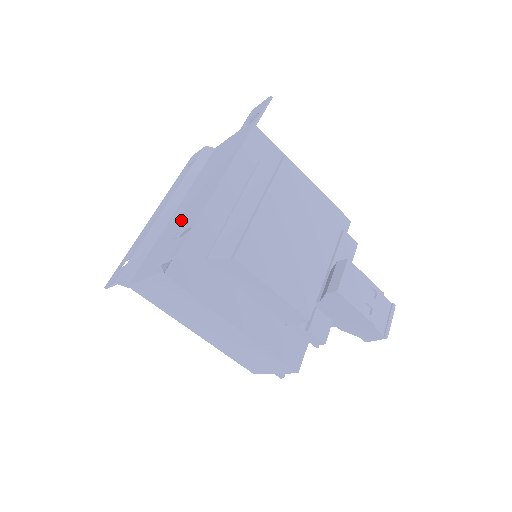
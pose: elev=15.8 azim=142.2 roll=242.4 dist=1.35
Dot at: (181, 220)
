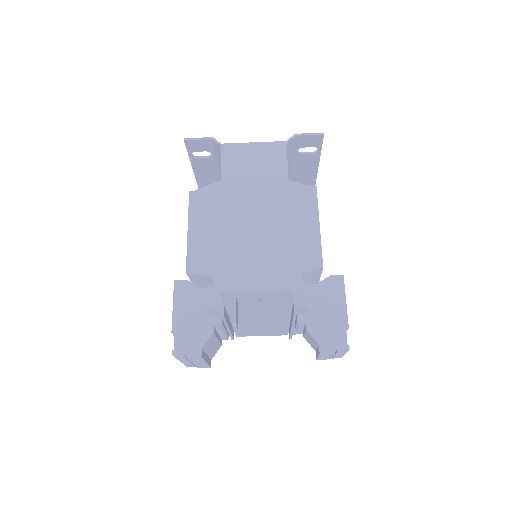
Dot at: occluded
